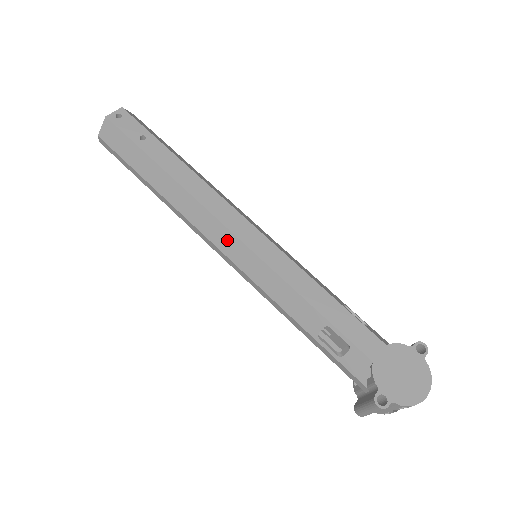
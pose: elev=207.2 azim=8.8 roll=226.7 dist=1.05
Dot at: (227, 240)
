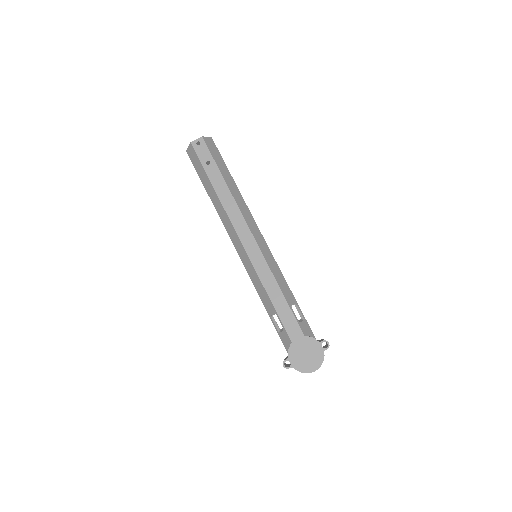
Dot at: (238, 244)
